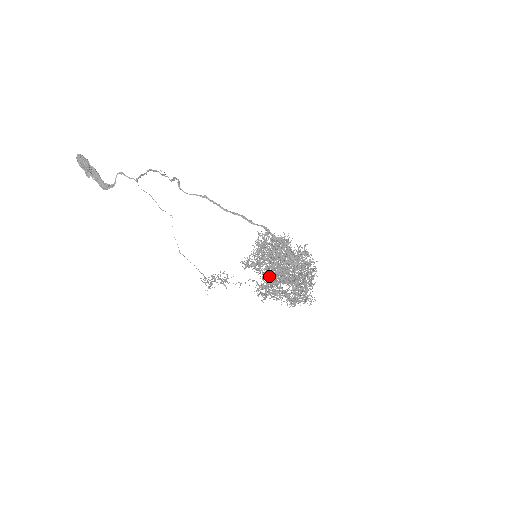
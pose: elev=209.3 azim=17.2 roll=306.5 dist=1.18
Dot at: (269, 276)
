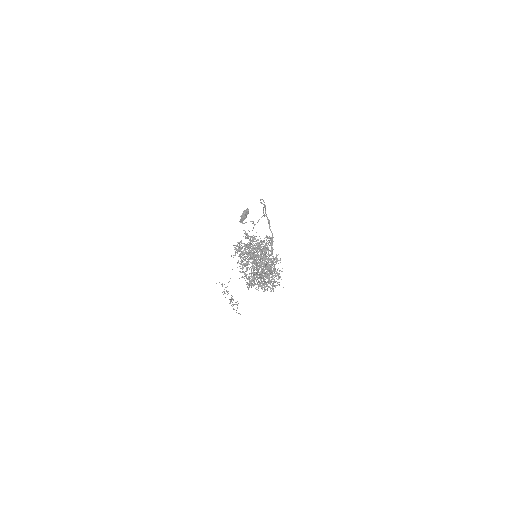
Dot at: (249, 253)
